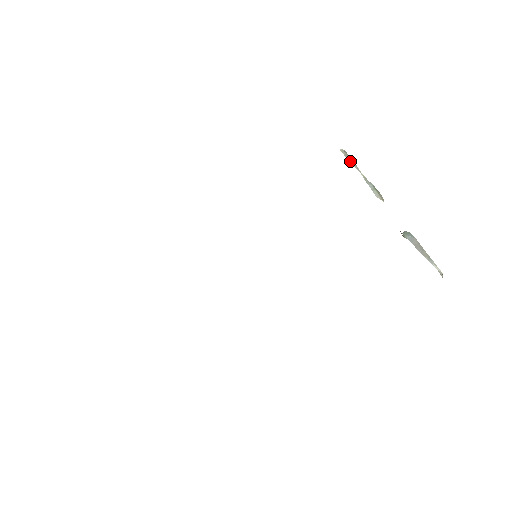
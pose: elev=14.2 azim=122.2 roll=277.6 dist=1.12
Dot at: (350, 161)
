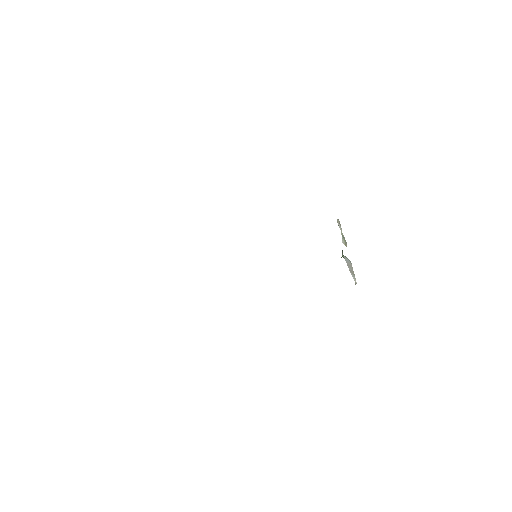
Dot at: (338, 224)
